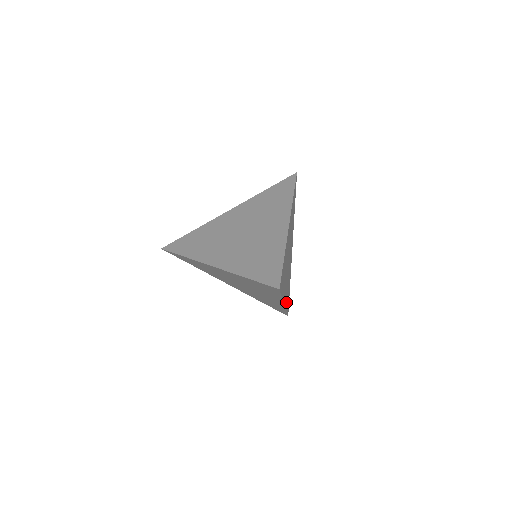
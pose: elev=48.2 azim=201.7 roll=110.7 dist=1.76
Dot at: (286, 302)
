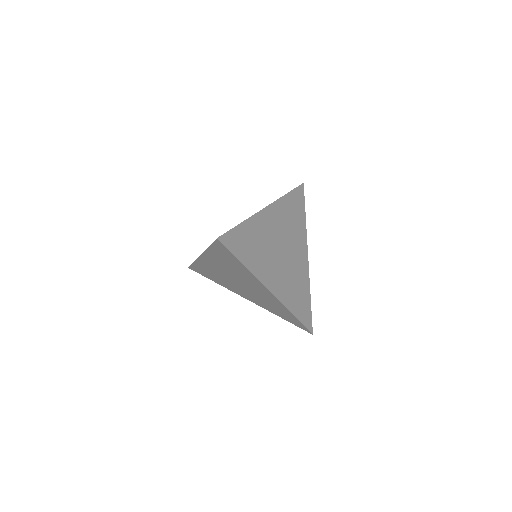
Dot at: (286, 300)
